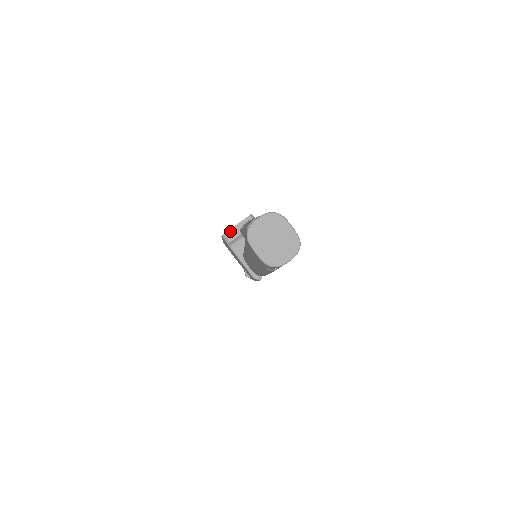
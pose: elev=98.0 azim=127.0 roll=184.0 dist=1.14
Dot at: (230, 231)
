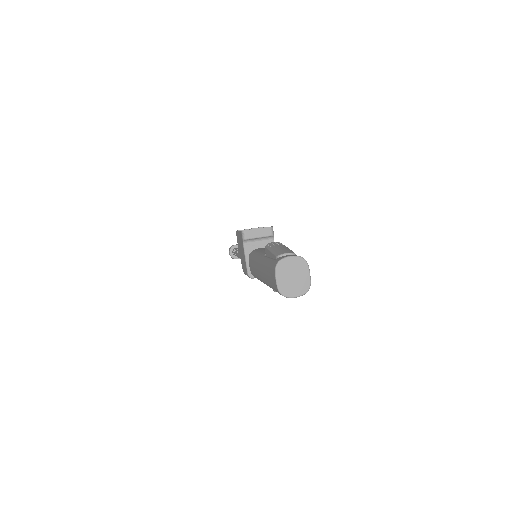
Dot at: (250, 231)
